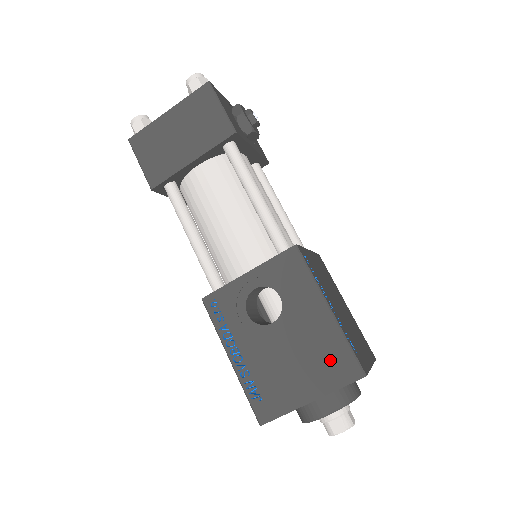
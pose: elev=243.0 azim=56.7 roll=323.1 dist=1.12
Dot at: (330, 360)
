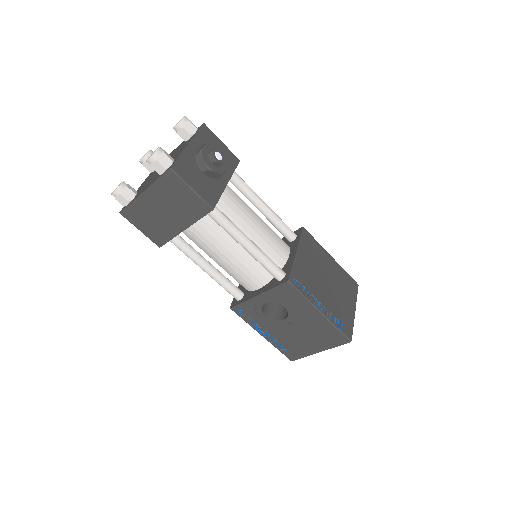
Dot at: (327, 336)
